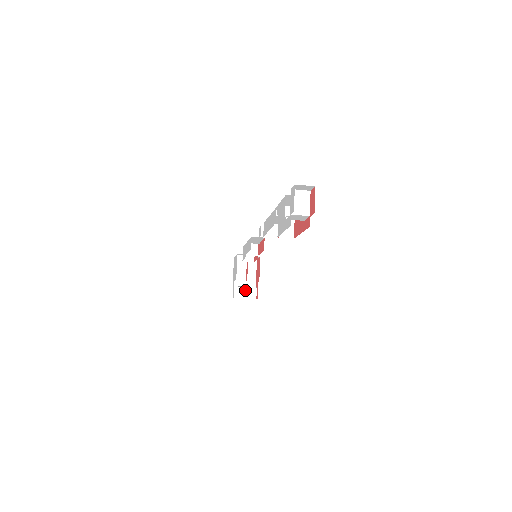
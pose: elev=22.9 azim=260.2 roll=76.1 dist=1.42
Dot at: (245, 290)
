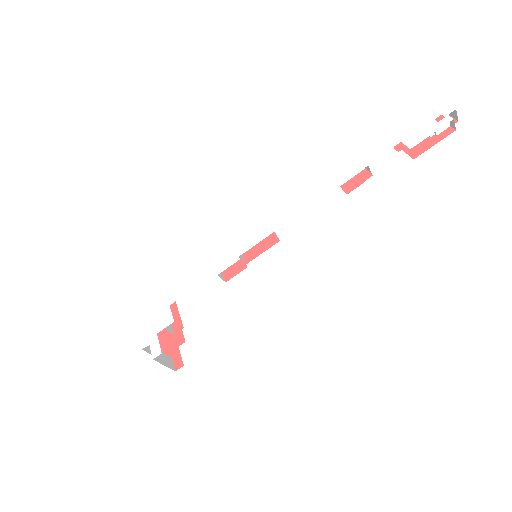
Dot at: (162, 355)
